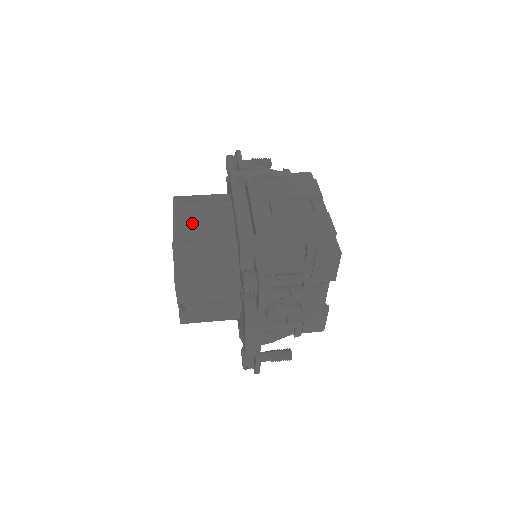
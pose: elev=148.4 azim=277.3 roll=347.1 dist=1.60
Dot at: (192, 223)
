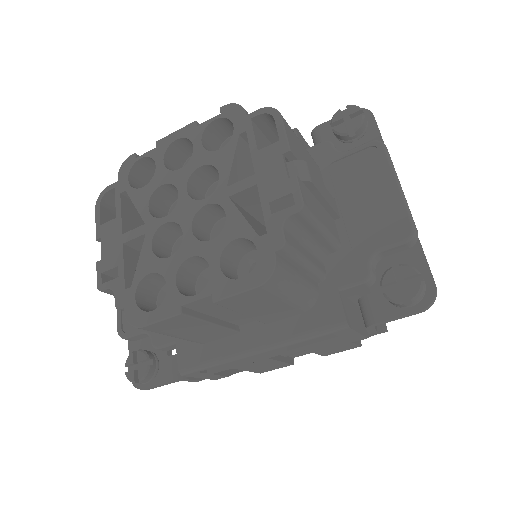
Dot at: occluded
